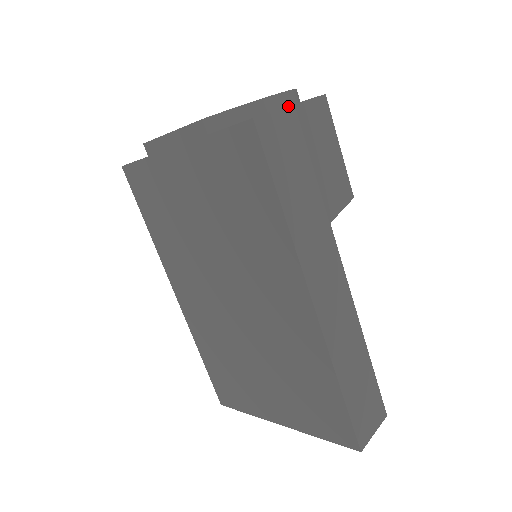
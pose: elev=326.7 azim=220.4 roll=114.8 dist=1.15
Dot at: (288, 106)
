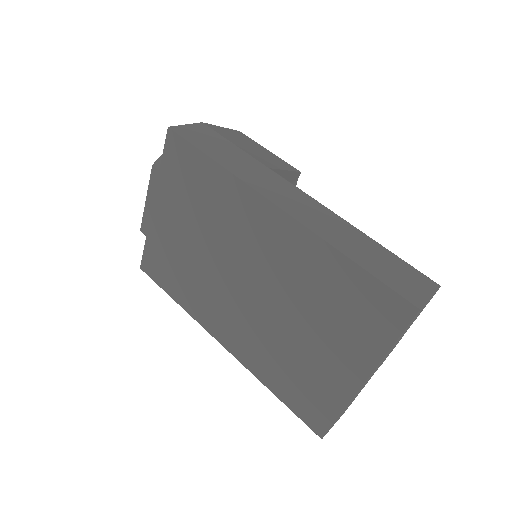
Dot at: (197, 123)
